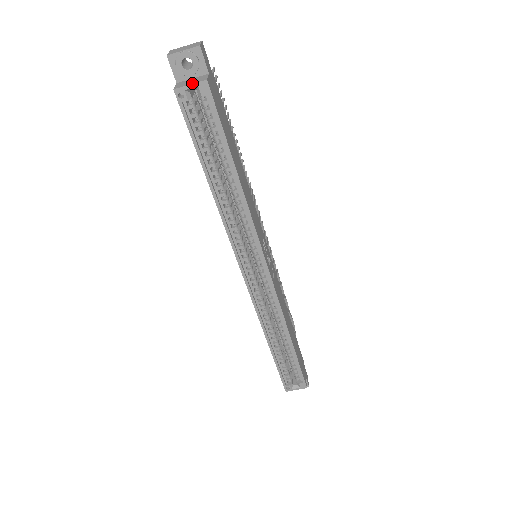
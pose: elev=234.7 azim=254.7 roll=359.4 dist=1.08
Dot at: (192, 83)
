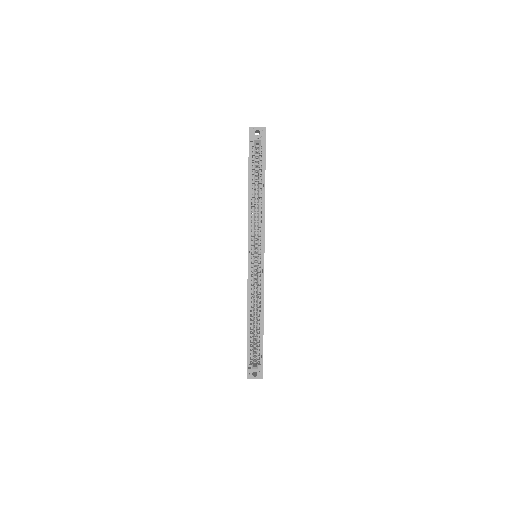
Dot at: occluded
